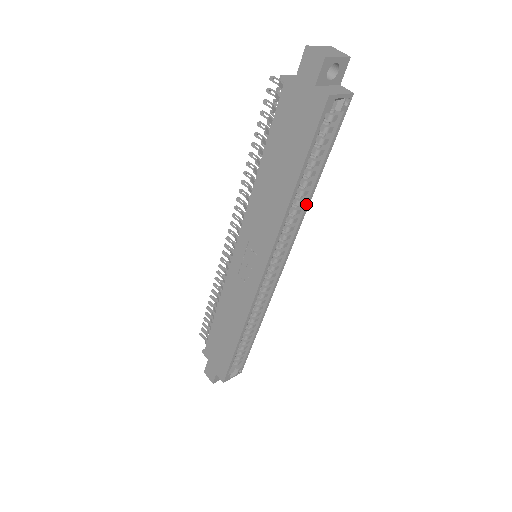
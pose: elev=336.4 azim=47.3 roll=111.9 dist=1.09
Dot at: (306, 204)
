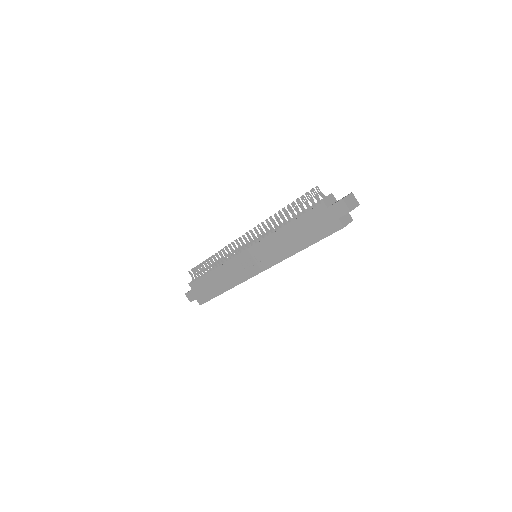
Dot at: occluded
